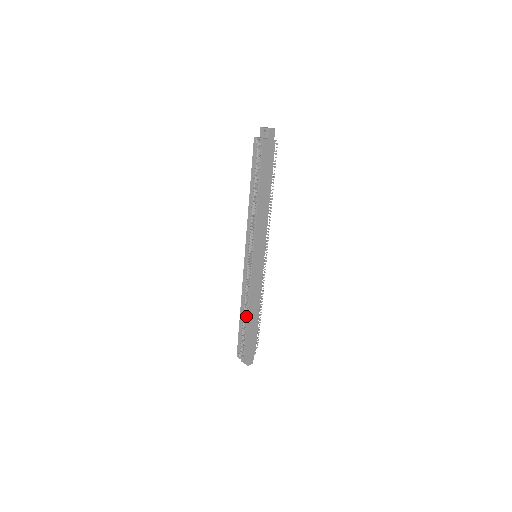
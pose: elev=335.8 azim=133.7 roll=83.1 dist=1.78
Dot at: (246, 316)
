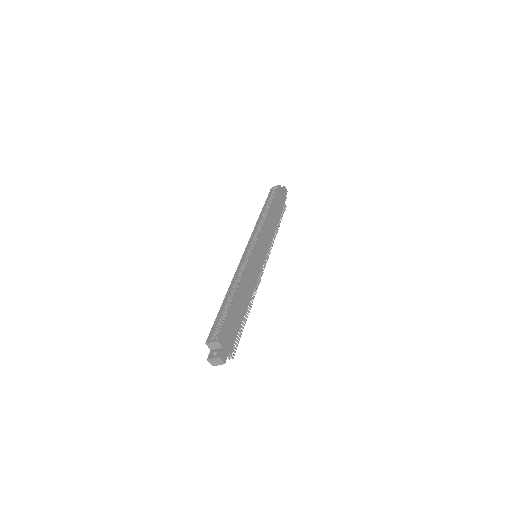
Dot at: (234, 295)
